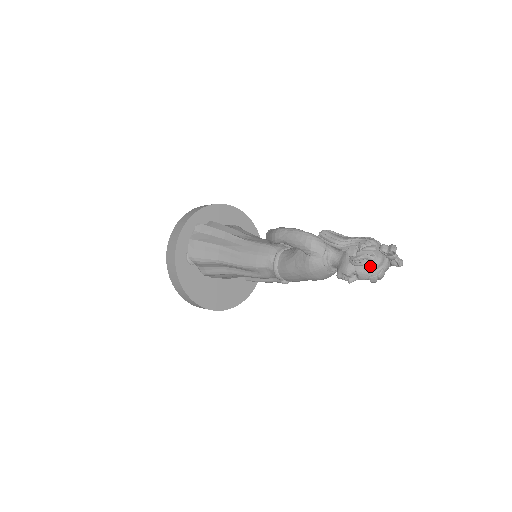
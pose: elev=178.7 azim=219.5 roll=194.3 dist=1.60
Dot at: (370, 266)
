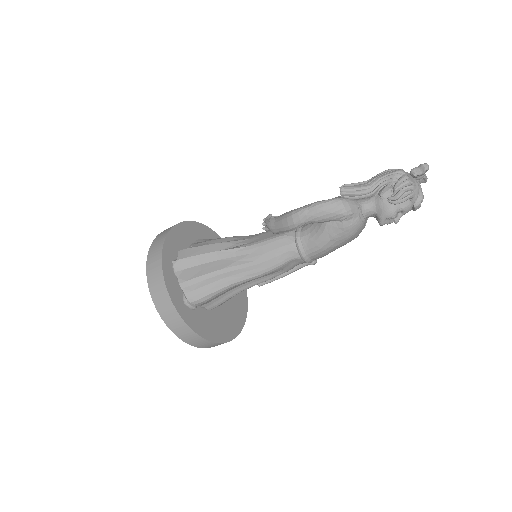
Dot at: (414, 196)
